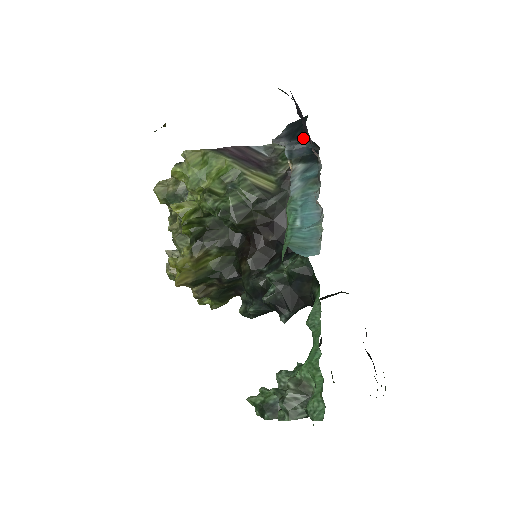
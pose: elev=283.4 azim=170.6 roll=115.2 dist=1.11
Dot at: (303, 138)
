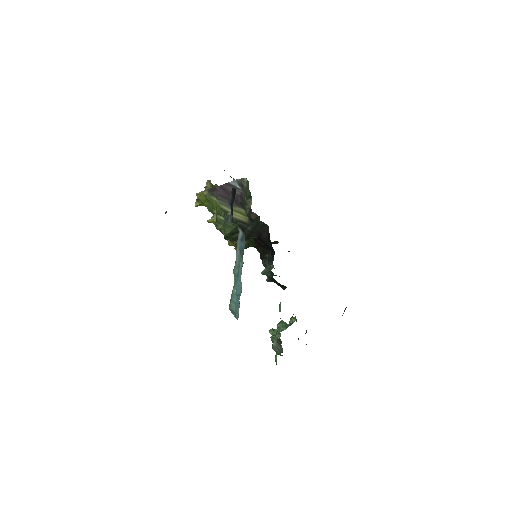
Dot at: (232, 220)
